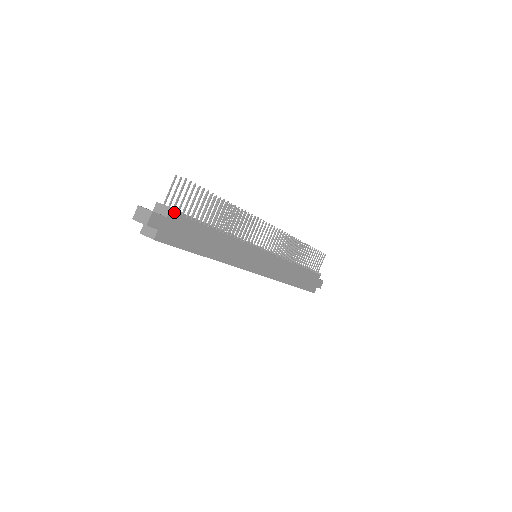
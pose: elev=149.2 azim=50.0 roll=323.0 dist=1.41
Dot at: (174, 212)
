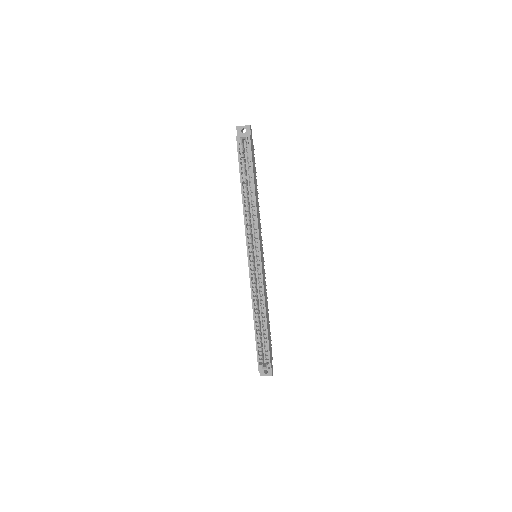
Dot at: occluded
